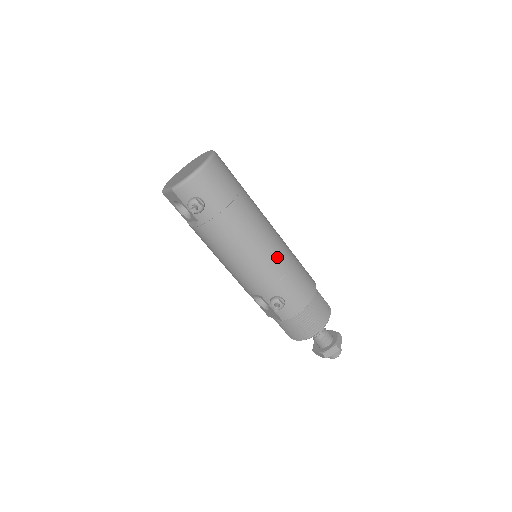
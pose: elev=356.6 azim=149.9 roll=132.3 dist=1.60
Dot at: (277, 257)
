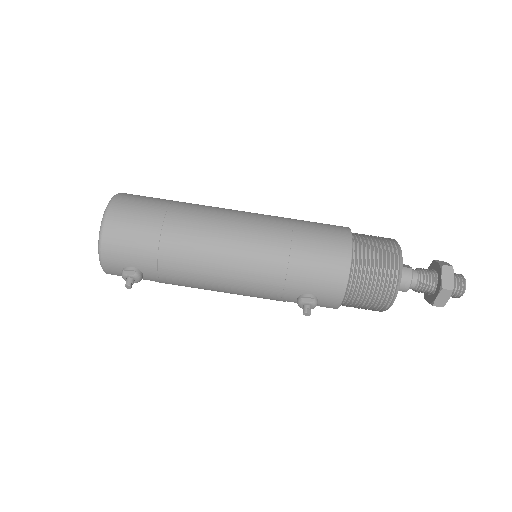
Dot at: (261, 259)
